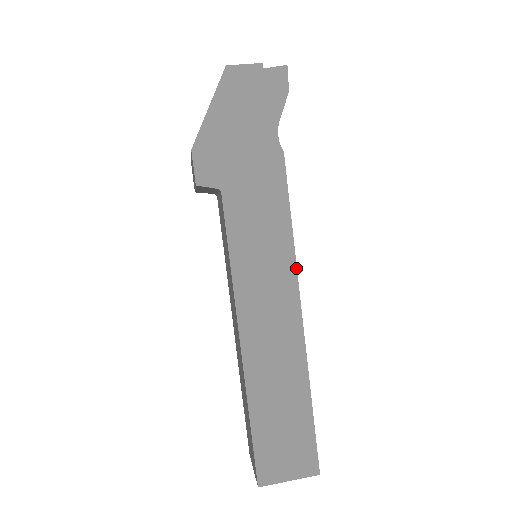
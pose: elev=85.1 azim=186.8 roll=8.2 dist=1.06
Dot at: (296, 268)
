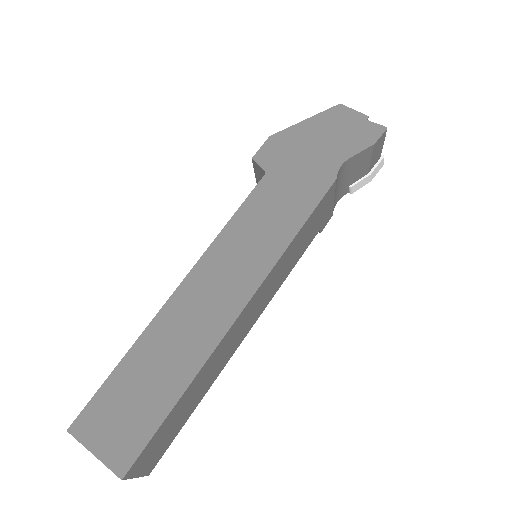
Dot at: (272, 268)
